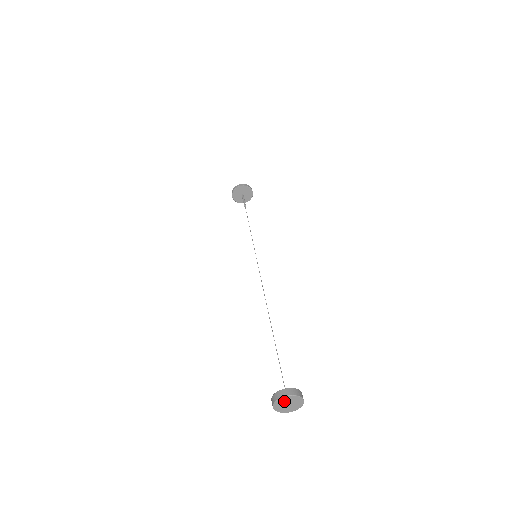
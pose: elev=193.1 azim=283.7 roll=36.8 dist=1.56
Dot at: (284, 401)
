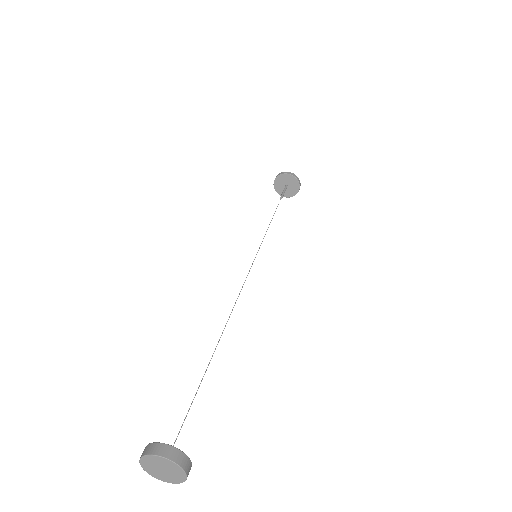
Dot at: (153, 462)
